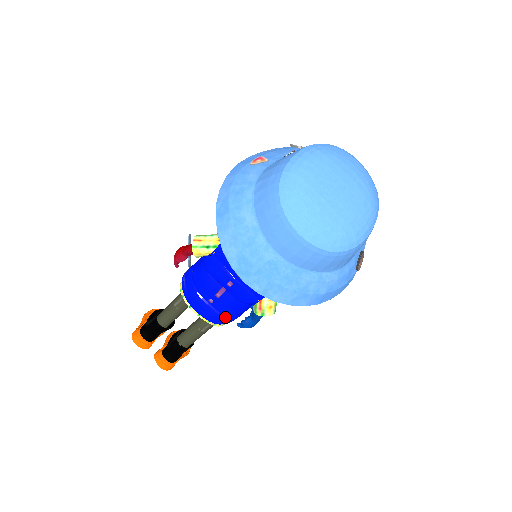
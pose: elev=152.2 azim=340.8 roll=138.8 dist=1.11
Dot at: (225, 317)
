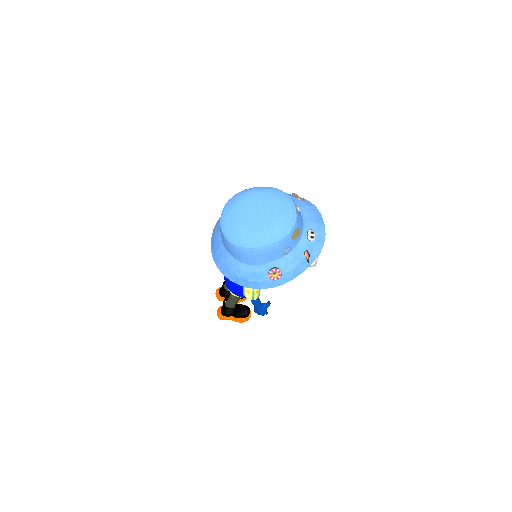
Dot at: (231, 286)
